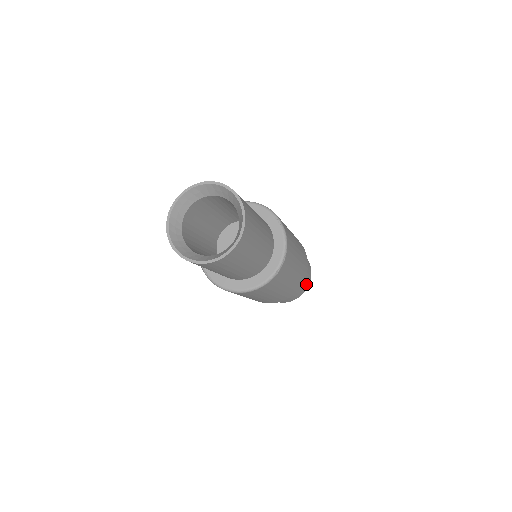
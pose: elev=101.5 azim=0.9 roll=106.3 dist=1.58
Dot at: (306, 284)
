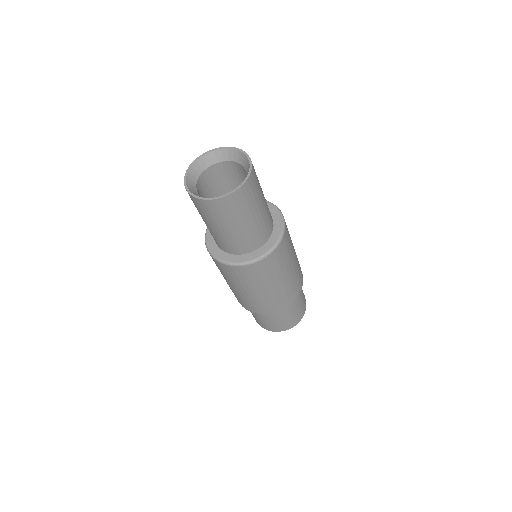
Dot at: (293, 320)
